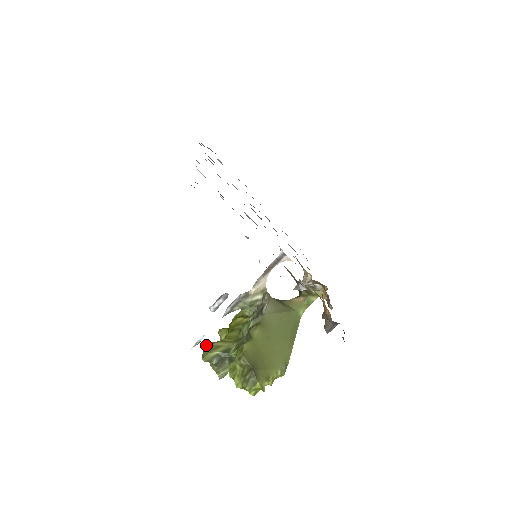
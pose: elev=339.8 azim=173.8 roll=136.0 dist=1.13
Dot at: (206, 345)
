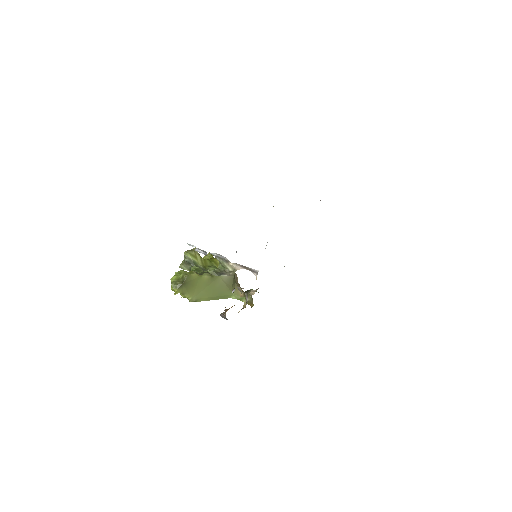
Dot at: (194, 250)
